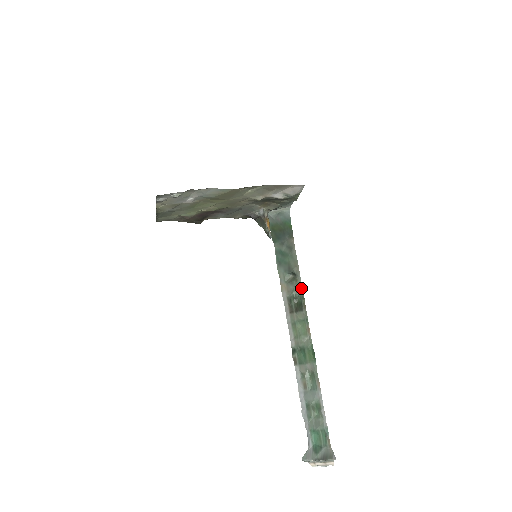
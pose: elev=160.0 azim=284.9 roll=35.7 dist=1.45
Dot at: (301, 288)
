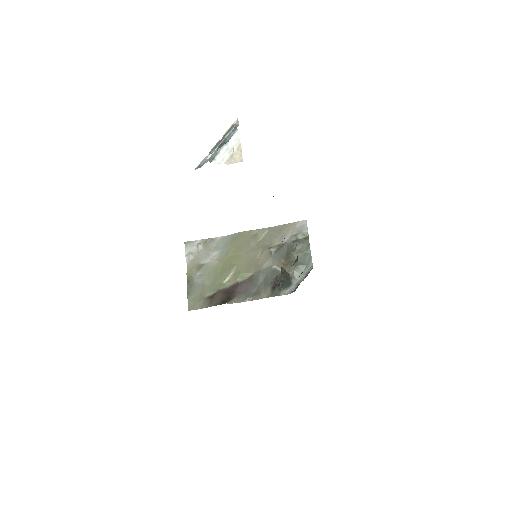
Dot at: occluded
